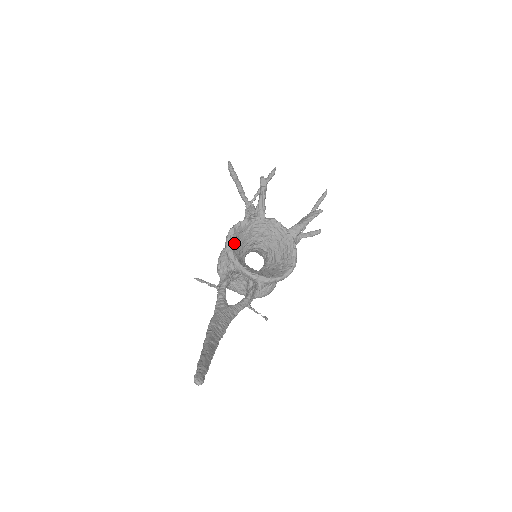
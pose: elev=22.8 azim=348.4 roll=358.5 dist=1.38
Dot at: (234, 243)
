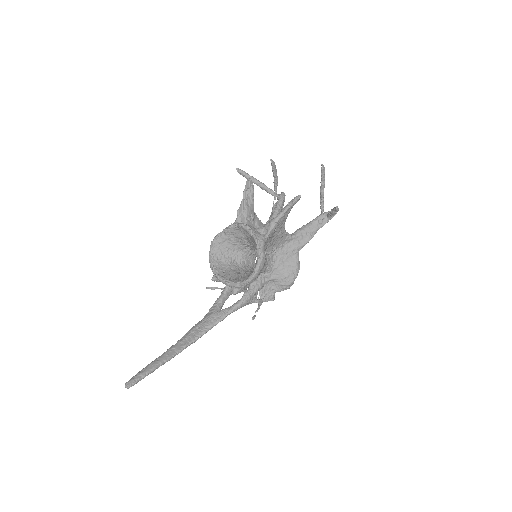
Dot at: (218, 254)
